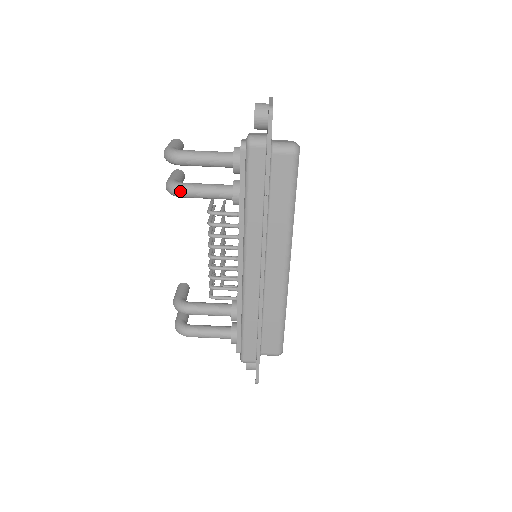
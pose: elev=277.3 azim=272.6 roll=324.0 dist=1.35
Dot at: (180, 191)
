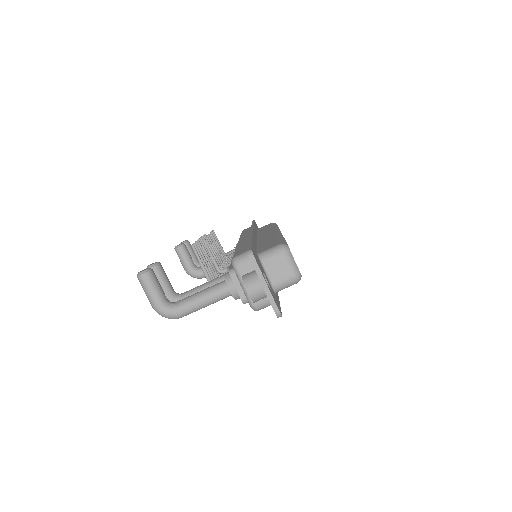
Dot at: occluded
